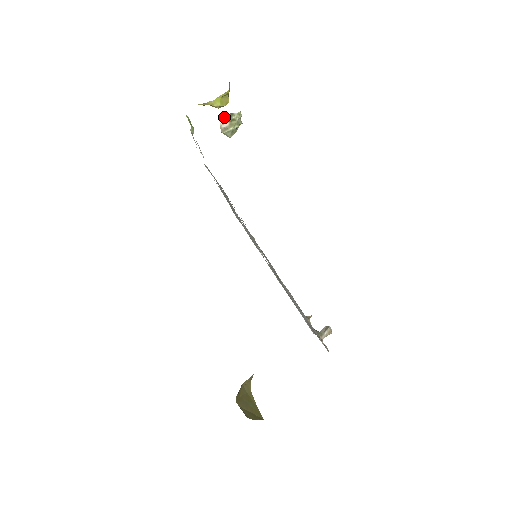
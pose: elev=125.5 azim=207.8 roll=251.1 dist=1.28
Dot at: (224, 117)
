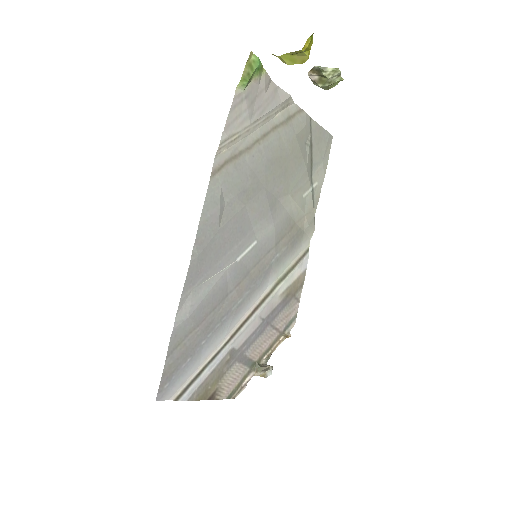
Dot at: (313, 68)
